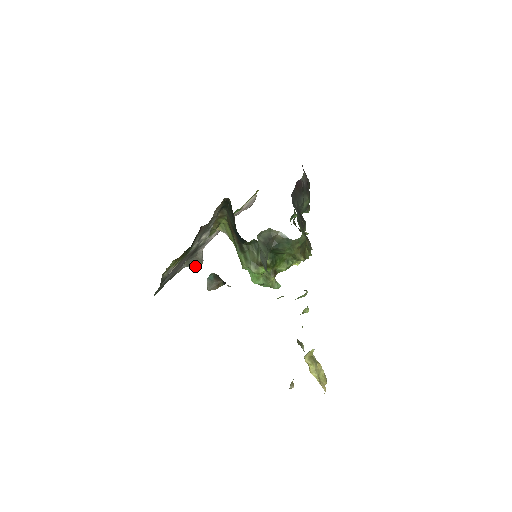
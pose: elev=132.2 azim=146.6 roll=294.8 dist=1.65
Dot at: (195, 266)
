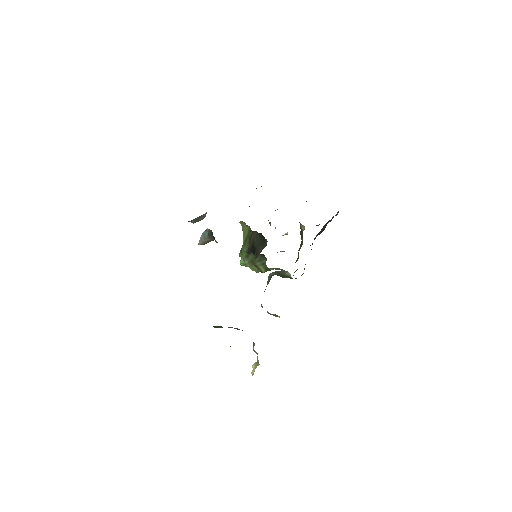
Dot at: (197, 221)
